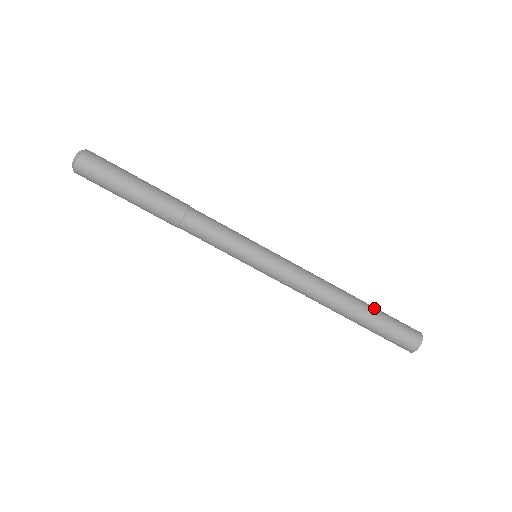
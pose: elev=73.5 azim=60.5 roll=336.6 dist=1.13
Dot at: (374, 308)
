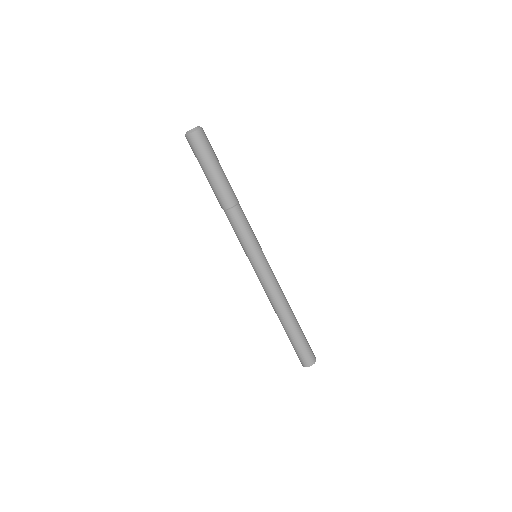
Dot at: (299, 332)
